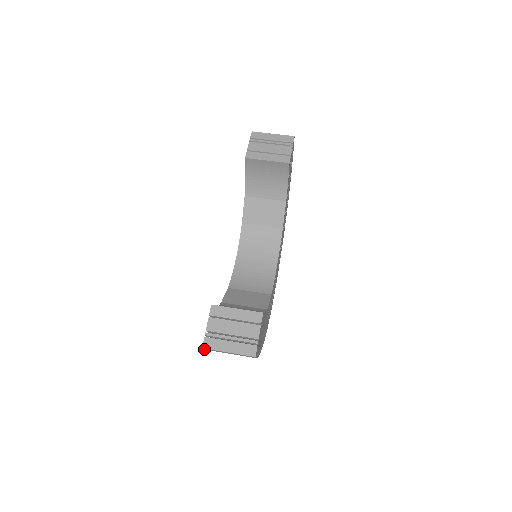
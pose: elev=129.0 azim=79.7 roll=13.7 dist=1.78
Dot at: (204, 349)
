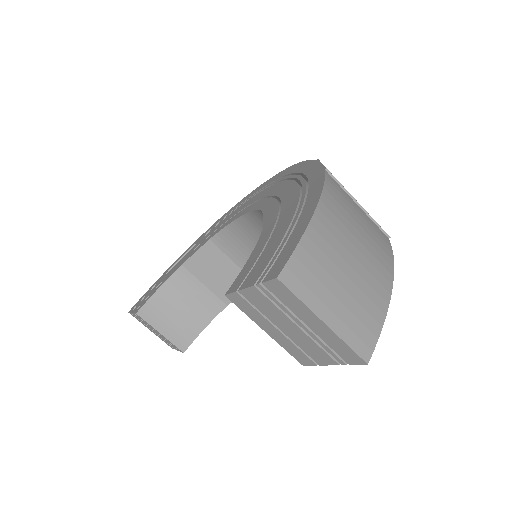
Dot at: (137, 302)
